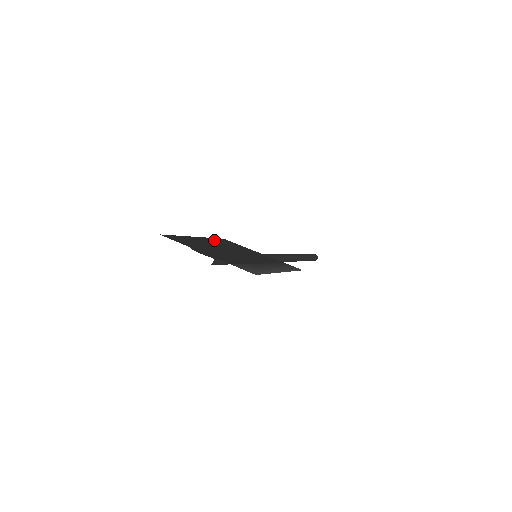
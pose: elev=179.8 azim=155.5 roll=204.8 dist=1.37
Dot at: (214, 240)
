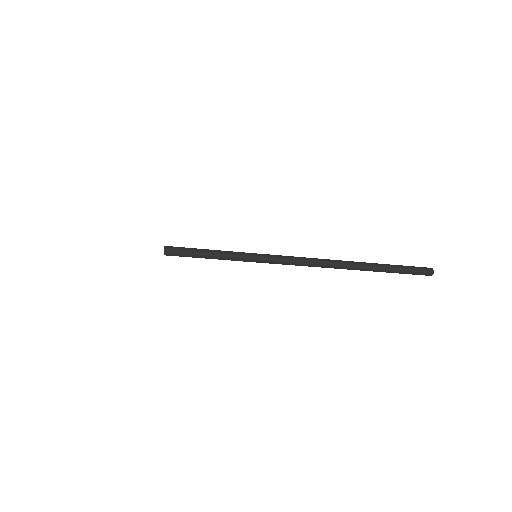
Dot at: occluded
